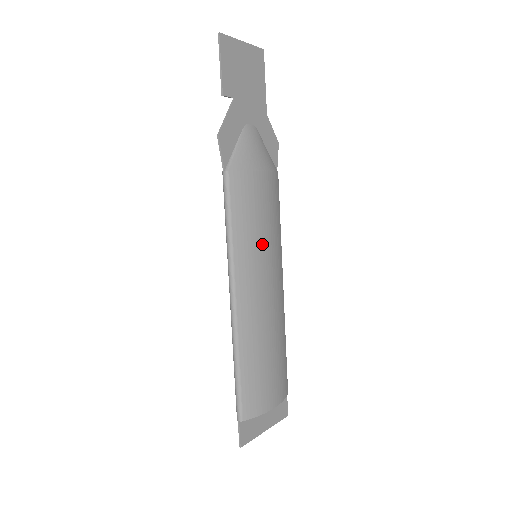
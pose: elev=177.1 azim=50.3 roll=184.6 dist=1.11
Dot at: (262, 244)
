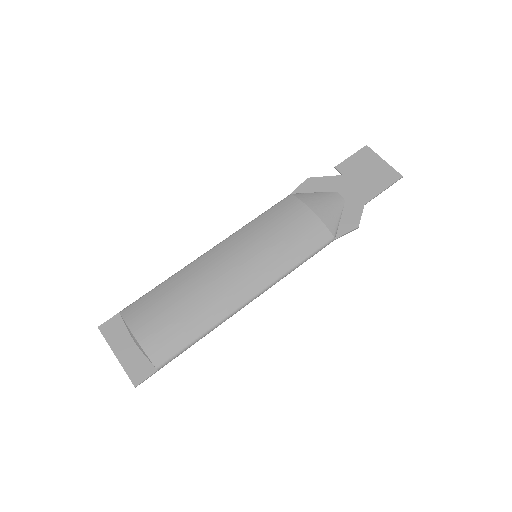
Dot at: (262, 243)
